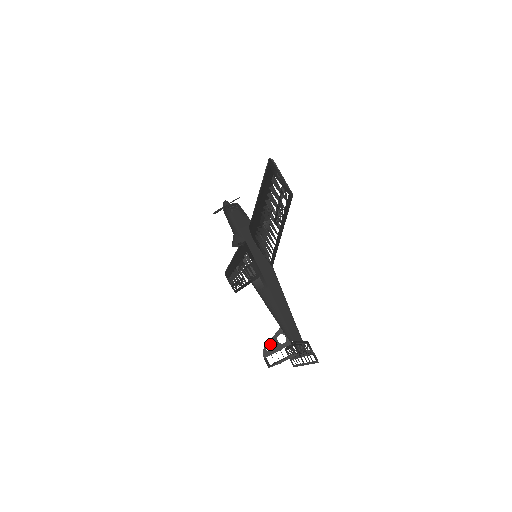
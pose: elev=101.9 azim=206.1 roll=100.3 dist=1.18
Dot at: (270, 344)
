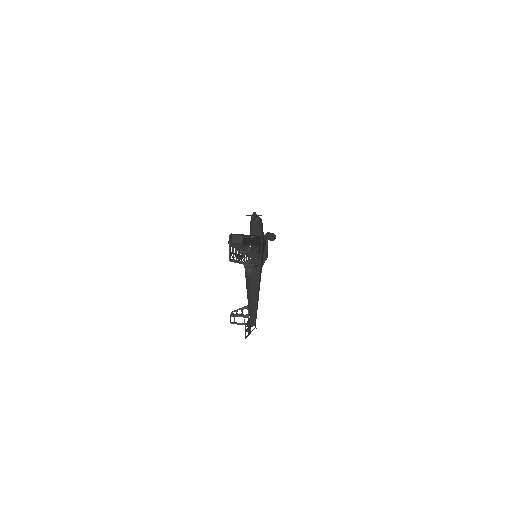
Dot at: (237, 311)
